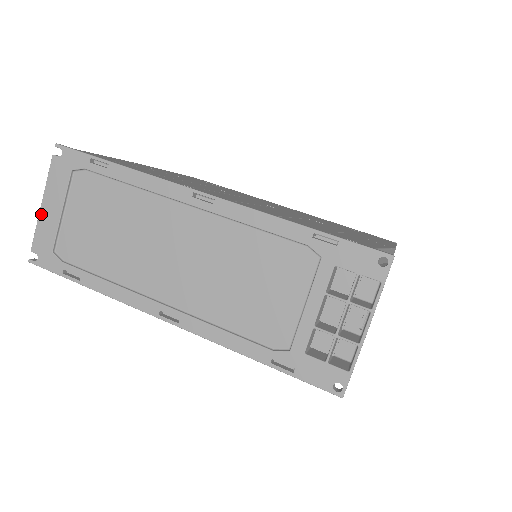
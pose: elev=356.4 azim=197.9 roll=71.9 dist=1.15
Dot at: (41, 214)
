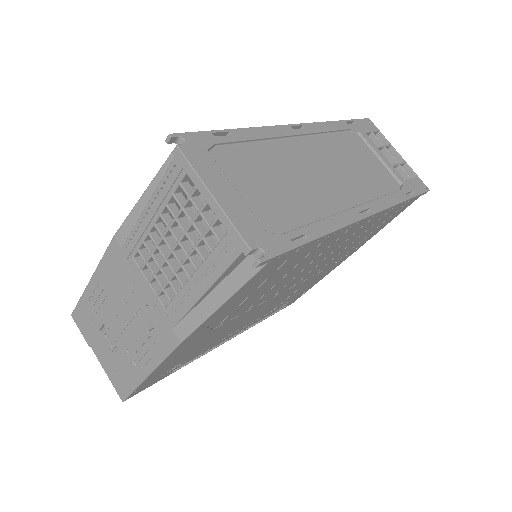
Dot at: (222, 205)
